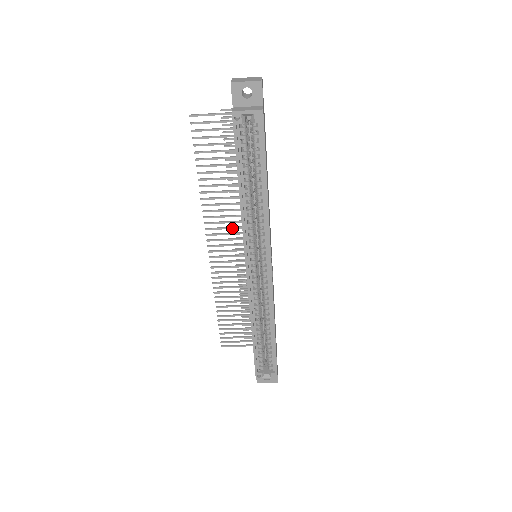
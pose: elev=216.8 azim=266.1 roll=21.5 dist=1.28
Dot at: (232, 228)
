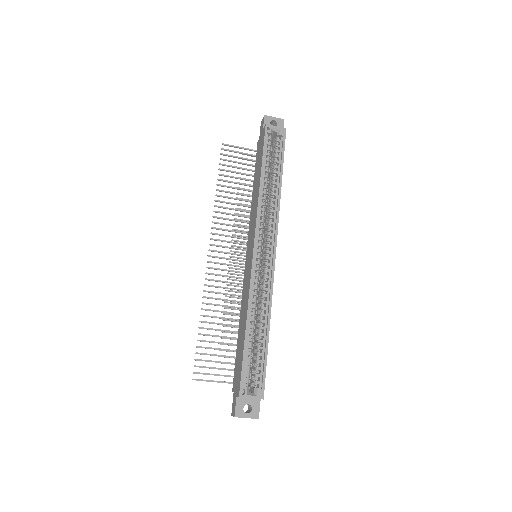
Dot at: (235, 237)
